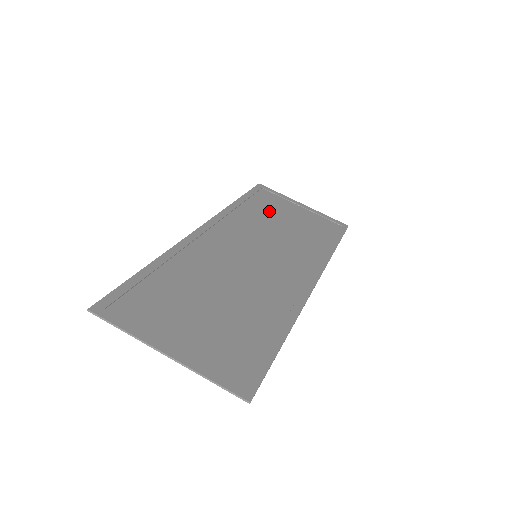
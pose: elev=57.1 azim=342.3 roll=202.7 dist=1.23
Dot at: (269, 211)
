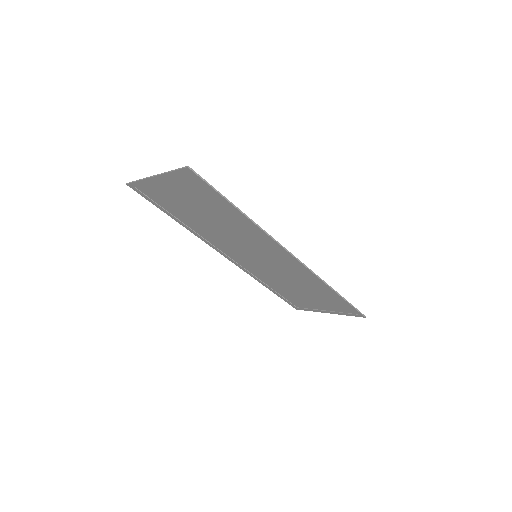
Dot at: (291, 292)
